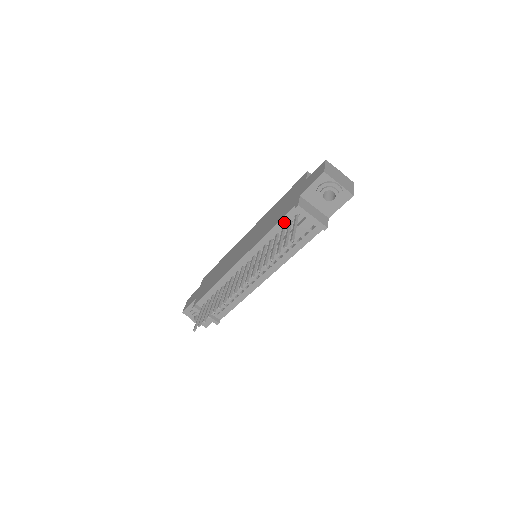
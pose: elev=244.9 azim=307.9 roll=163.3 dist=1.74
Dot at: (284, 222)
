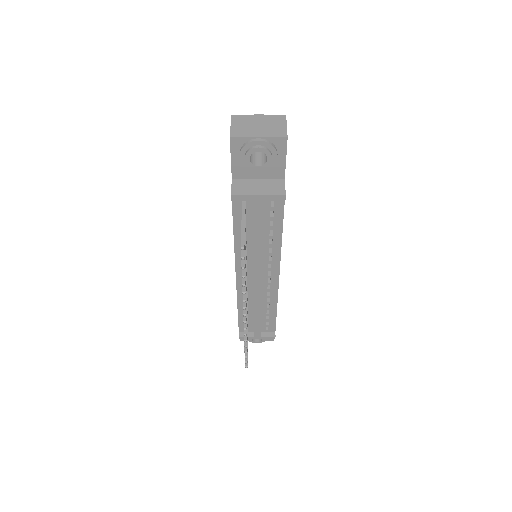
Dot at: (238, 218)
